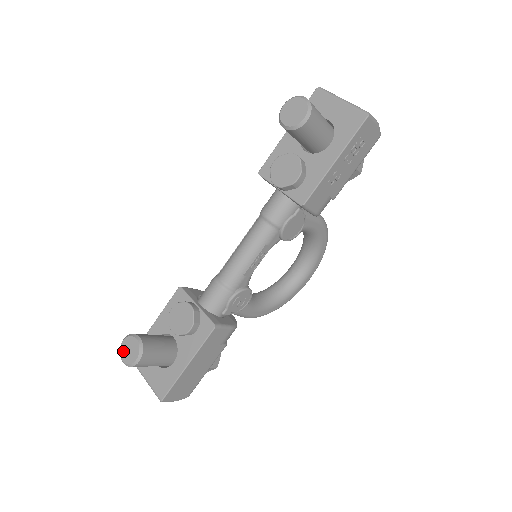
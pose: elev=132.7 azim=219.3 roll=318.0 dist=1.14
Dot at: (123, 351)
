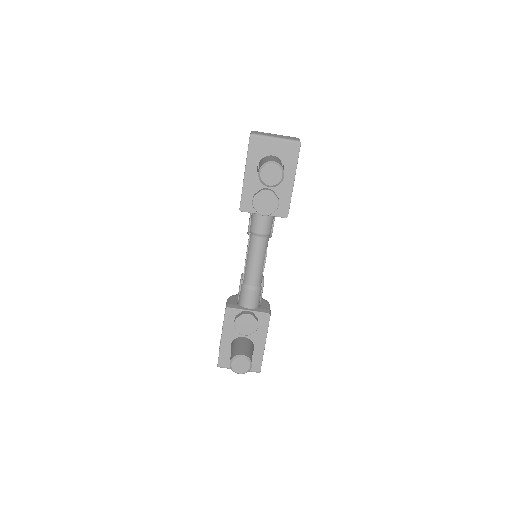
Dot at: (236, 369)
